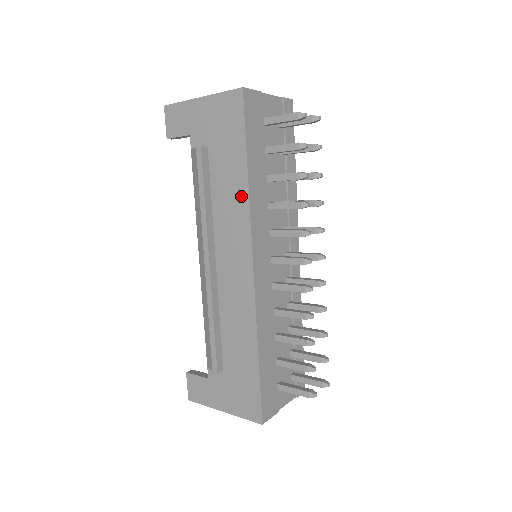
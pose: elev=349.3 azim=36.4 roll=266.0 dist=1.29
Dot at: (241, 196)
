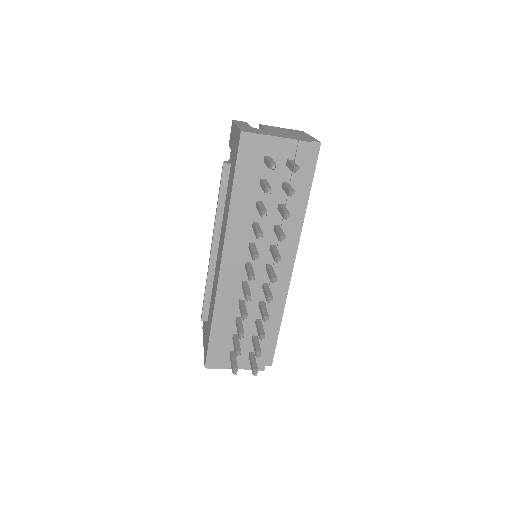
Dot at: occluded
